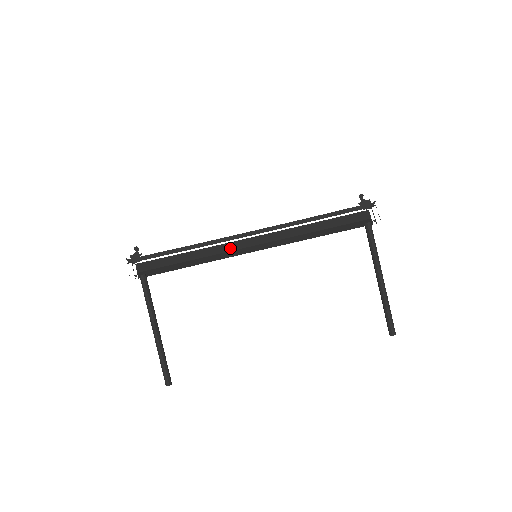
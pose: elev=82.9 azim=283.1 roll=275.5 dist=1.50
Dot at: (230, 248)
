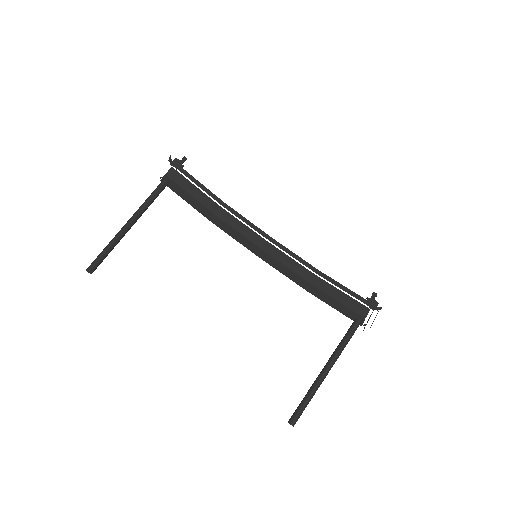
Dot at: (244, 232)
